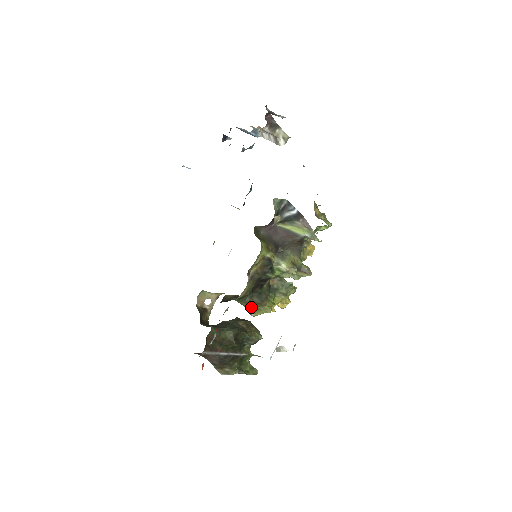
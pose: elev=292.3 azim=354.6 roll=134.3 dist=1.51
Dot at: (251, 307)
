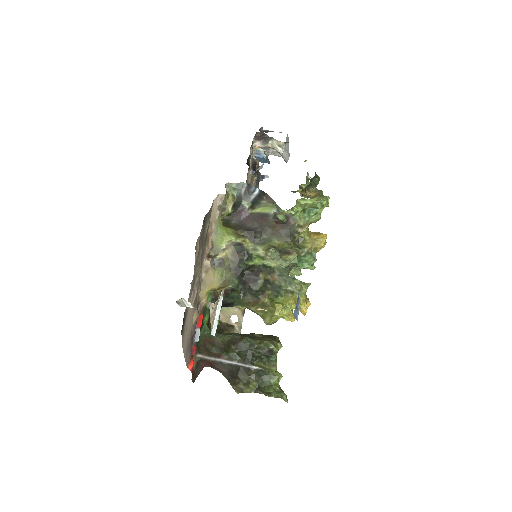
Dot at: (259, 311)
